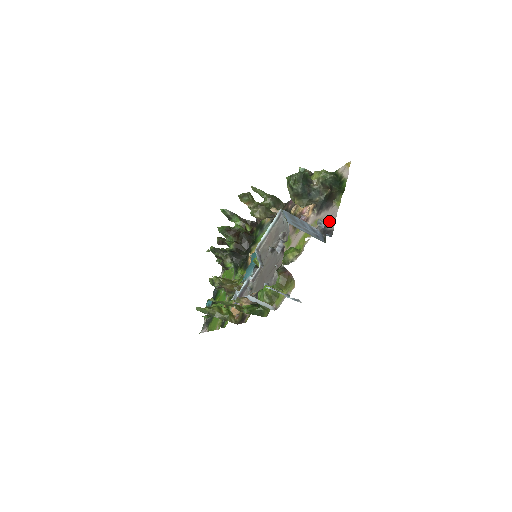
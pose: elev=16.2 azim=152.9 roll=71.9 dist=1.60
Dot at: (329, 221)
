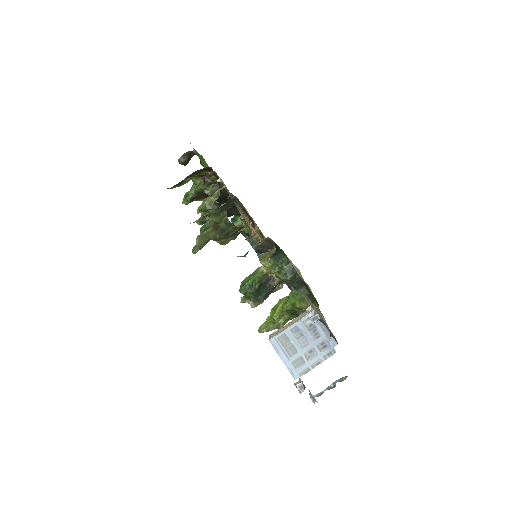
Dot at: (322, 320)
